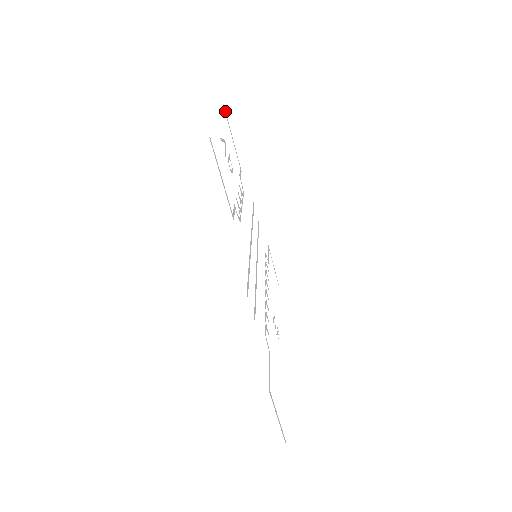
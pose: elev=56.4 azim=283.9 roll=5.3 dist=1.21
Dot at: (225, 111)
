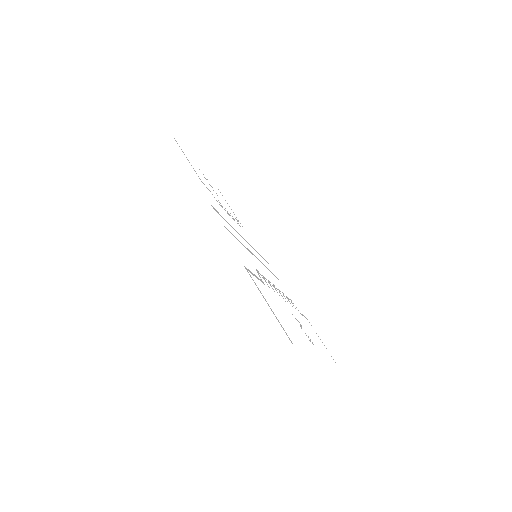
Dot at: occluded
